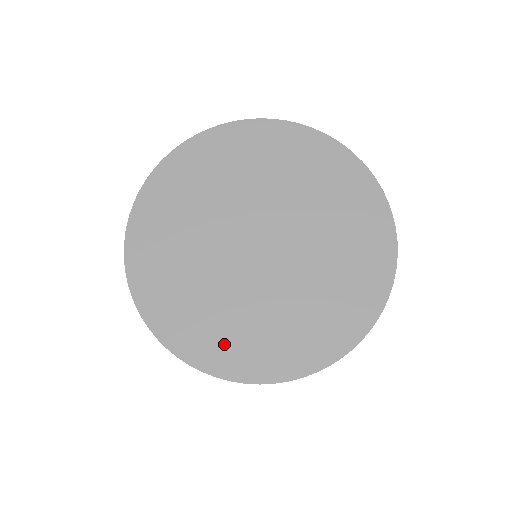
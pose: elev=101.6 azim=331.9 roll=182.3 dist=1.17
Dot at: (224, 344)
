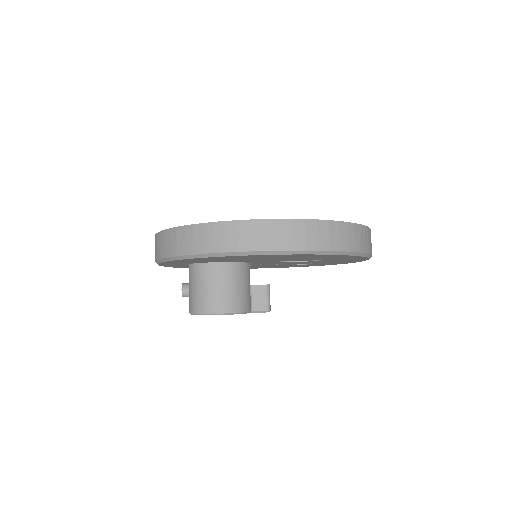
Dot at: occluded
